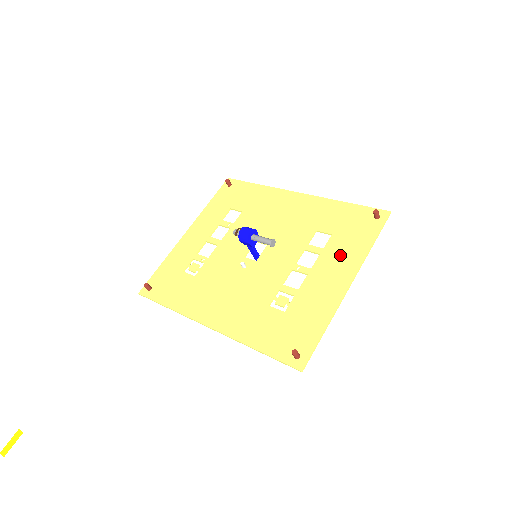
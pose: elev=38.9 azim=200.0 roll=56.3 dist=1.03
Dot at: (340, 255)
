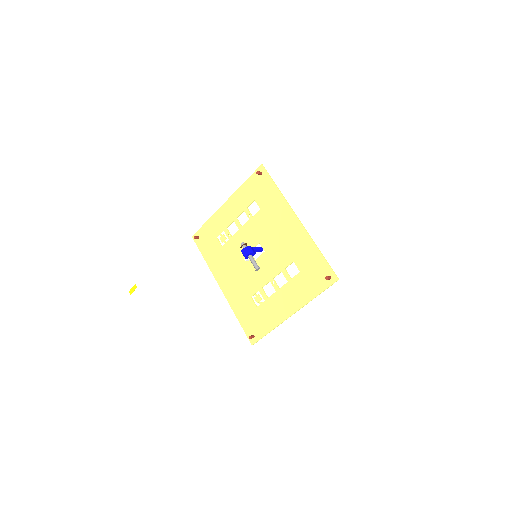
Dot at: (297, 291)
